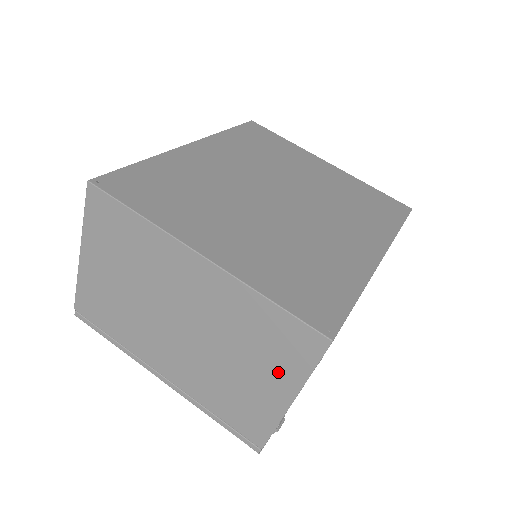
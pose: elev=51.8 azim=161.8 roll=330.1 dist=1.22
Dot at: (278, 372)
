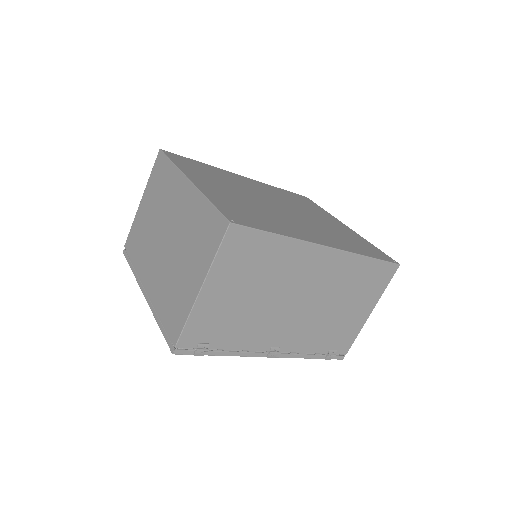
Dot at: (200, 261)
